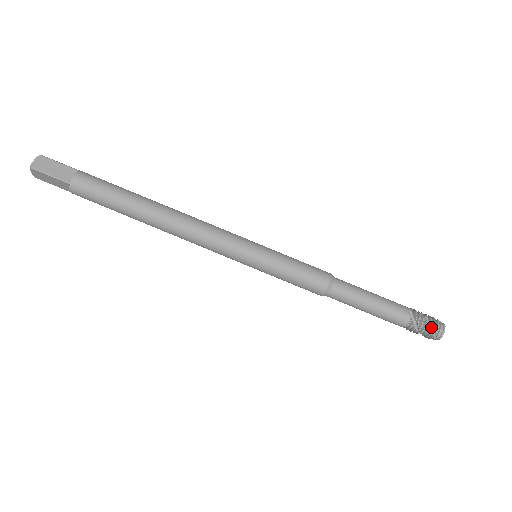
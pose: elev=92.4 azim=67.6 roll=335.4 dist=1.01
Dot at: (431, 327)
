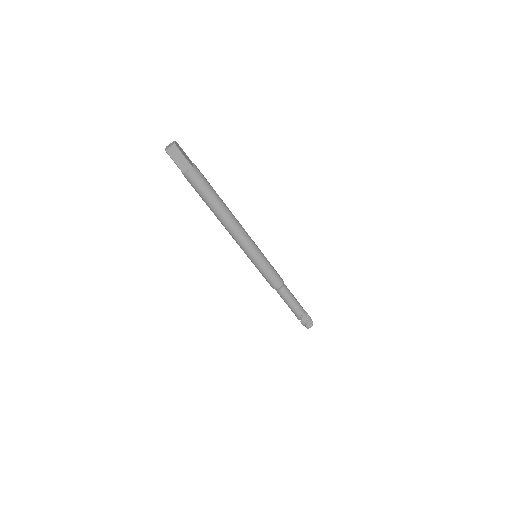
Dot at: (306, 324)
